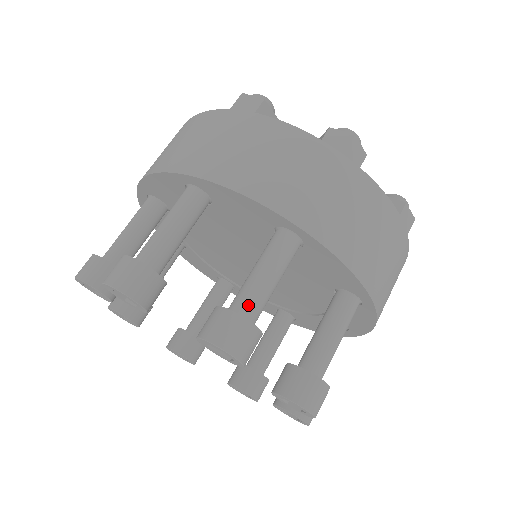
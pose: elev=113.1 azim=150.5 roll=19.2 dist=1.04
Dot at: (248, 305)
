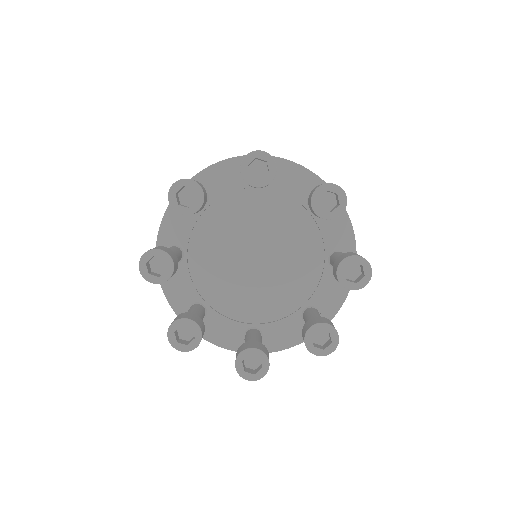
Dot at: occluded
